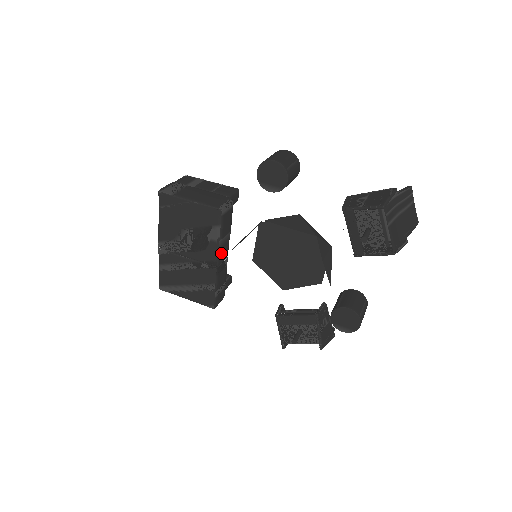
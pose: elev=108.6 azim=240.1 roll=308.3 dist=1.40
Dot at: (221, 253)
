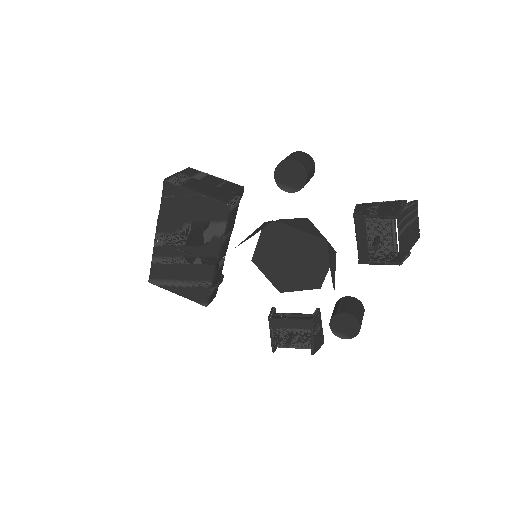
Dot at: (222, 250)
